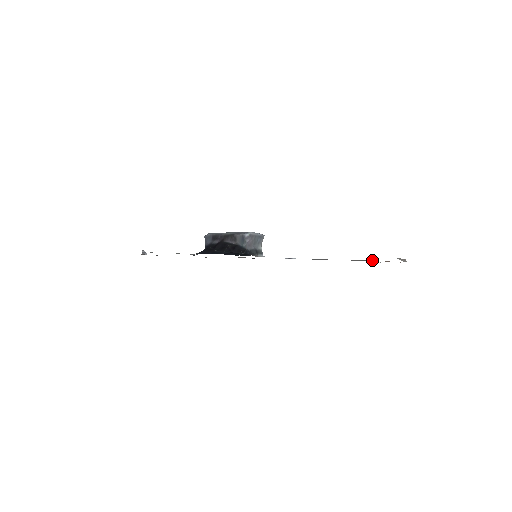
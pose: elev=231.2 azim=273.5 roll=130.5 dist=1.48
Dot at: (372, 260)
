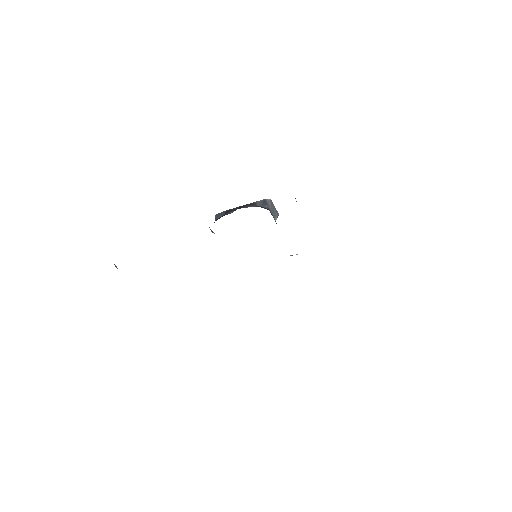
Dot at: occluded
